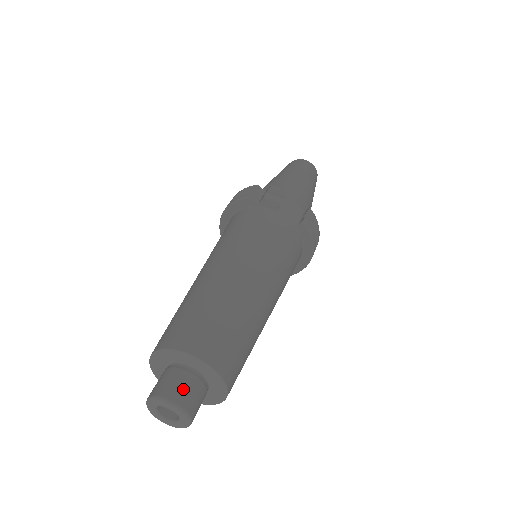
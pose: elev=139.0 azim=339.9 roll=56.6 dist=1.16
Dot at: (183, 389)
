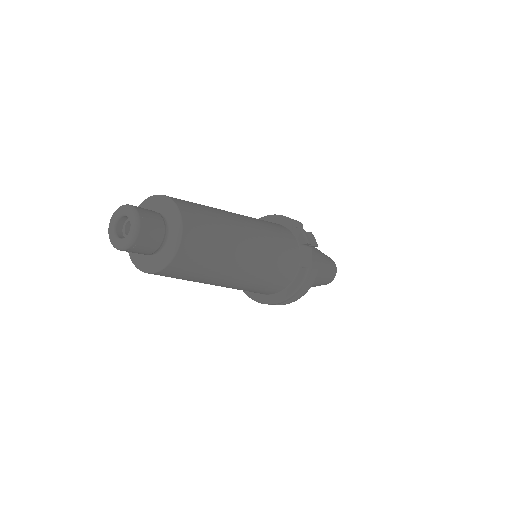
Dot at: (152, 223)
